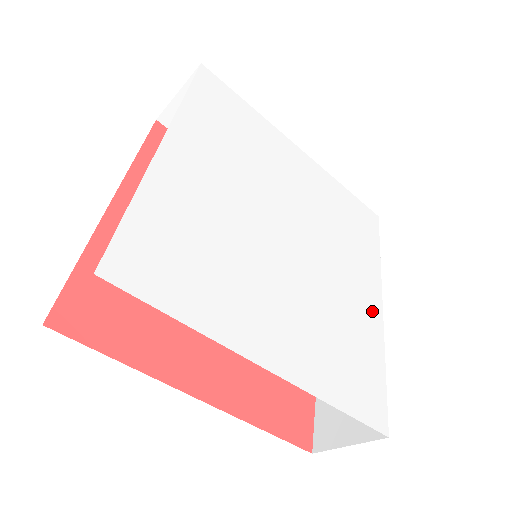
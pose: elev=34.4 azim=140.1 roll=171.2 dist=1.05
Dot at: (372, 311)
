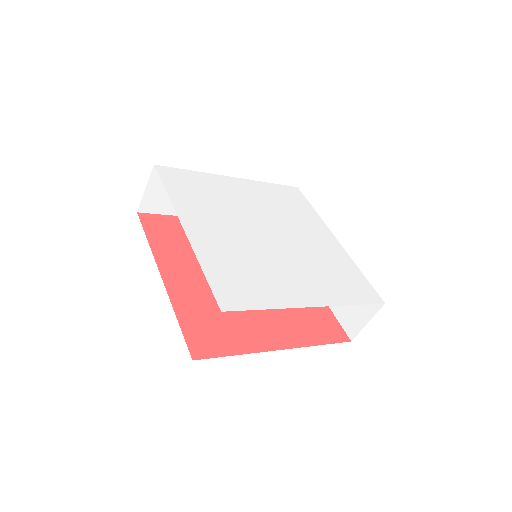
Dot at: (298, 297)
